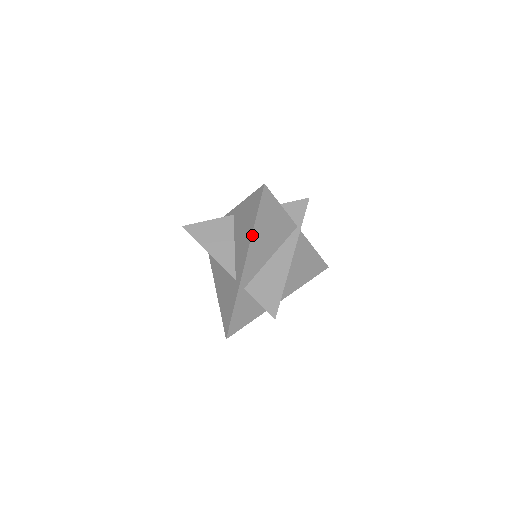
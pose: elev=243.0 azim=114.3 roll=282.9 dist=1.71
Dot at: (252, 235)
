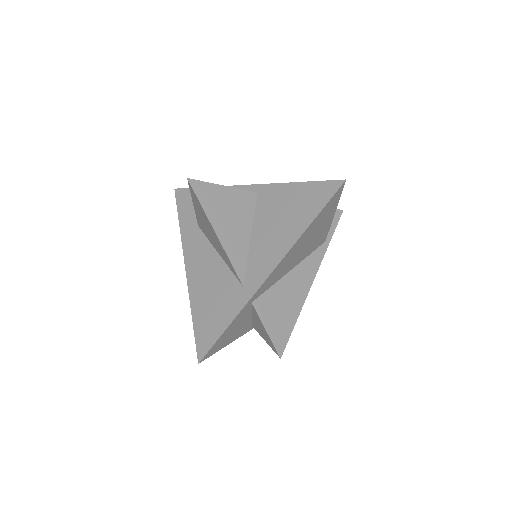
Dot at: (299, 238)
